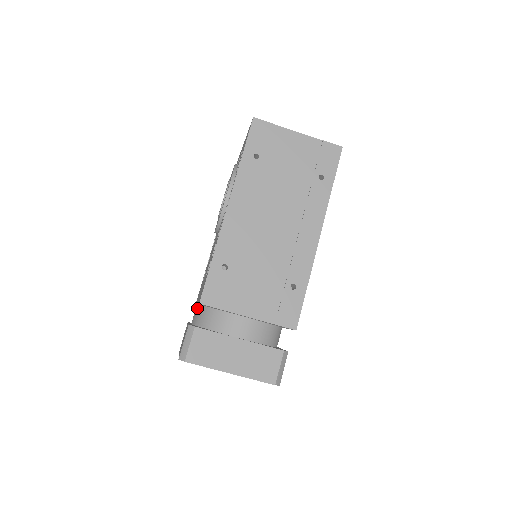
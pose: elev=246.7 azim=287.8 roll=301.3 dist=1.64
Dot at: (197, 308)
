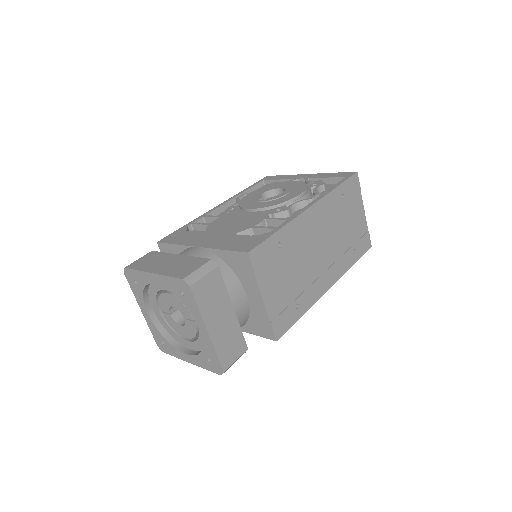
Dot at: (202, 250)
